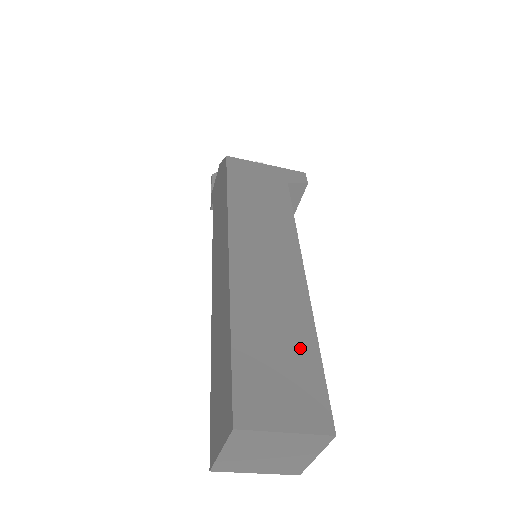
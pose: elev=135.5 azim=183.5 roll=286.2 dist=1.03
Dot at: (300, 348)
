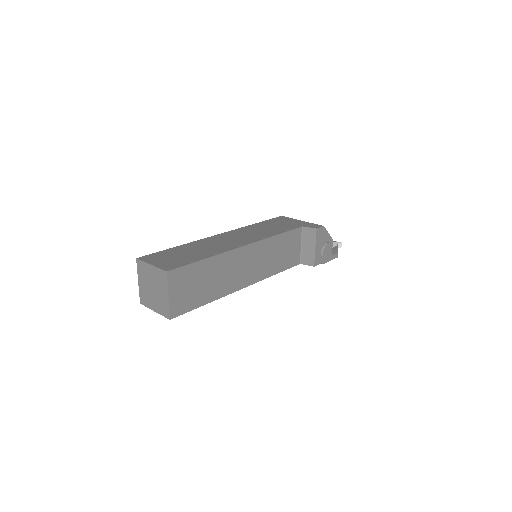
Dot at: (198, 256)
